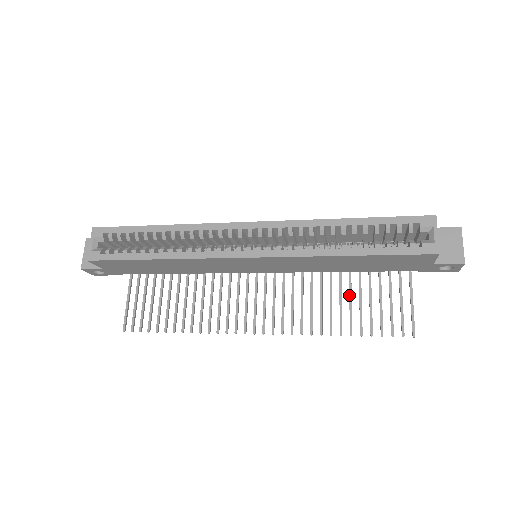
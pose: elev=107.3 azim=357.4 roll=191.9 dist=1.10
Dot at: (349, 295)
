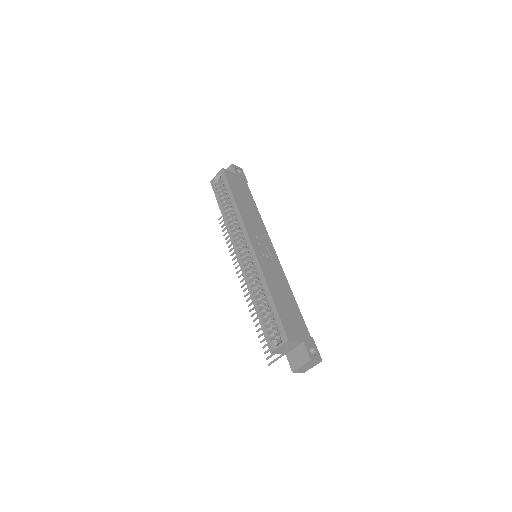
Dot at: occluded
